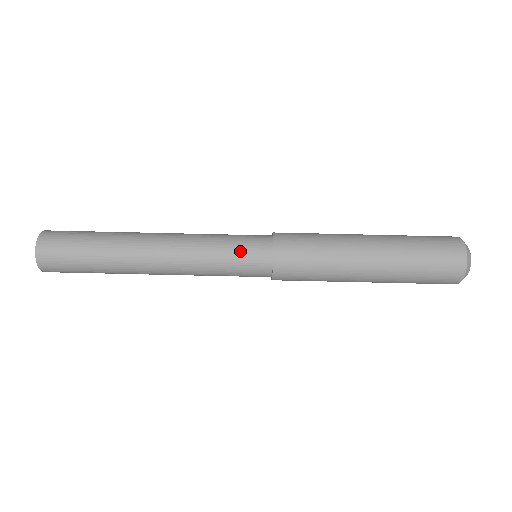
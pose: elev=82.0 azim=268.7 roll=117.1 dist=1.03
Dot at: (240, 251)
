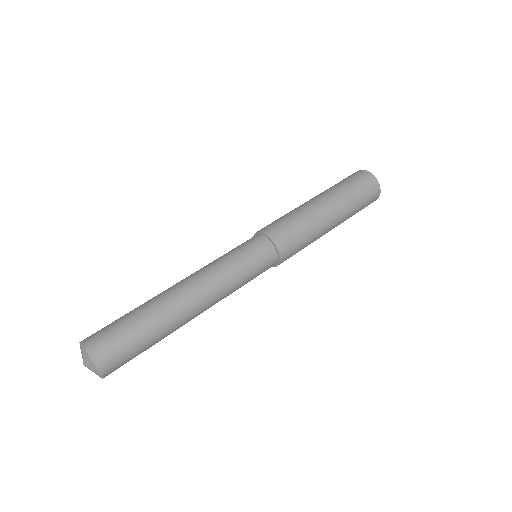
Dot at: (248, 252)
